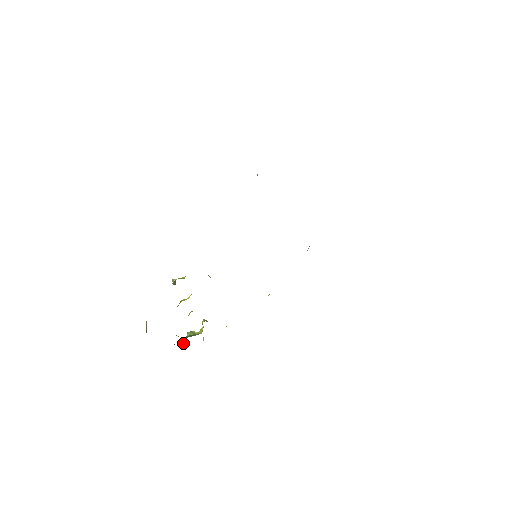
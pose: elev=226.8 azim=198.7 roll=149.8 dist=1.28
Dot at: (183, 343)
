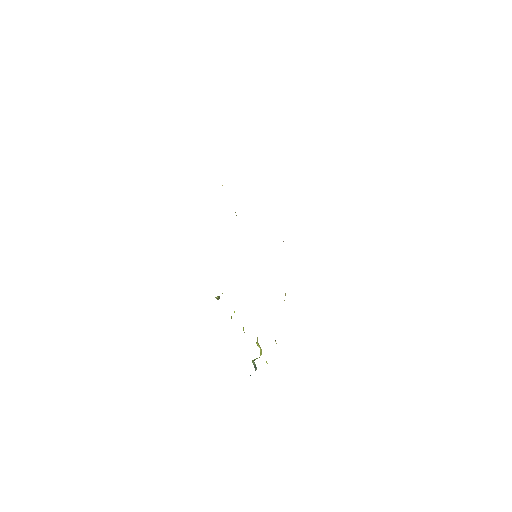
Dot at: occluded
